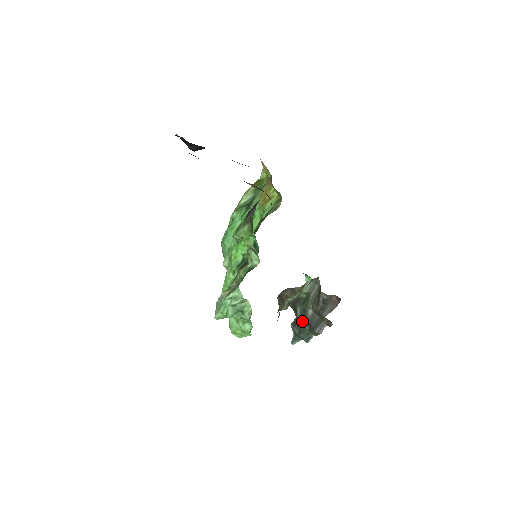
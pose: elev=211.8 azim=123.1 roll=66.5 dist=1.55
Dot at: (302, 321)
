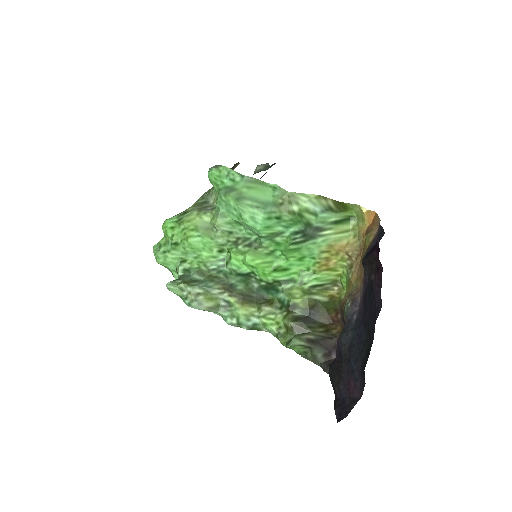
Dot at: occluded
